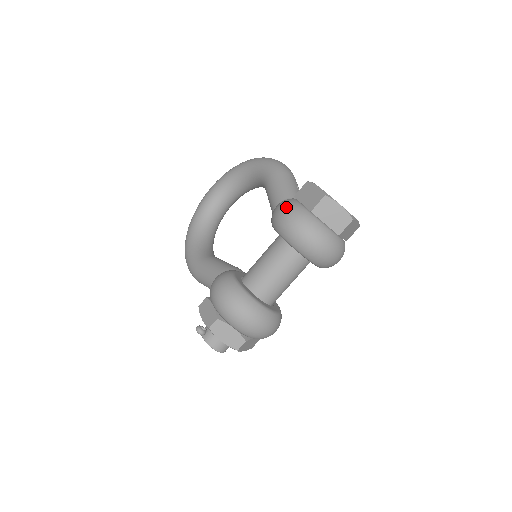
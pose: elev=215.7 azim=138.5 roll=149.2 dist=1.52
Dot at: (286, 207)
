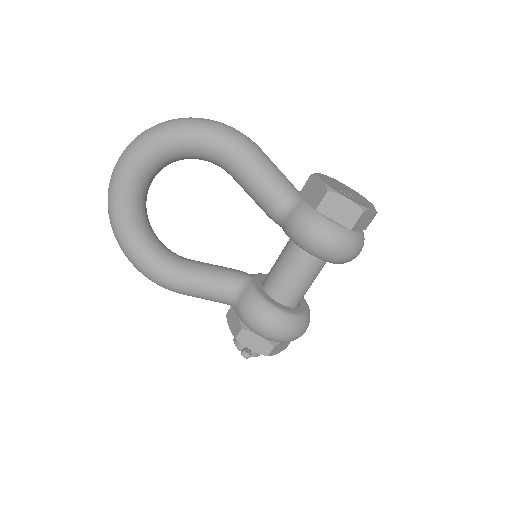
Dot at: (324, 235)
